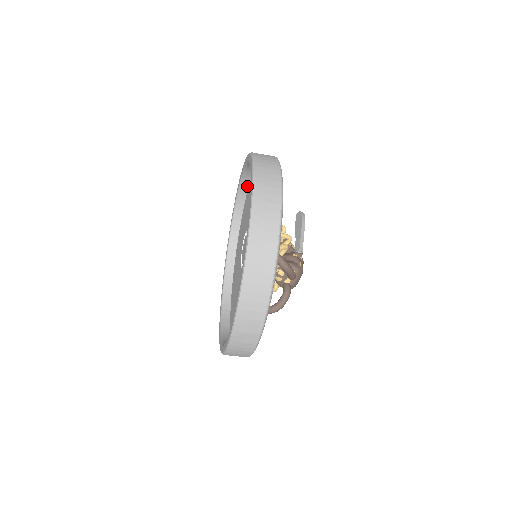
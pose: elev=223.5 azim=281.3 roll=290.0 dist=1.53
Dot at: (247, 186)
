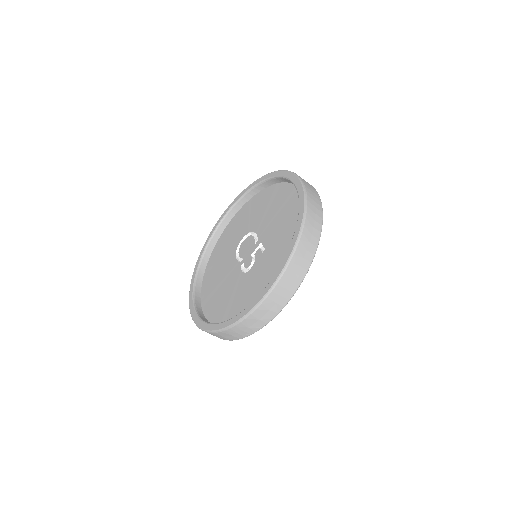
Dot at: (255, 193)
